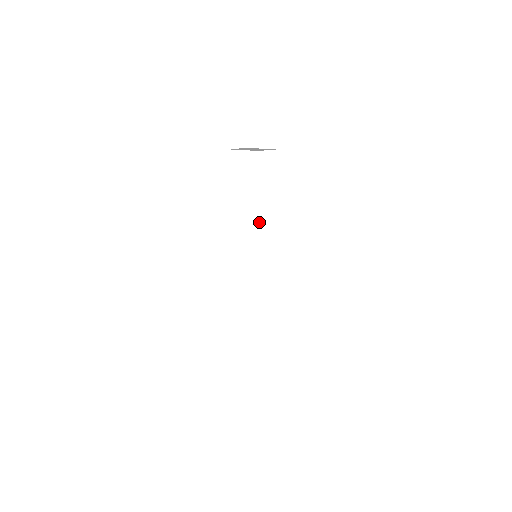
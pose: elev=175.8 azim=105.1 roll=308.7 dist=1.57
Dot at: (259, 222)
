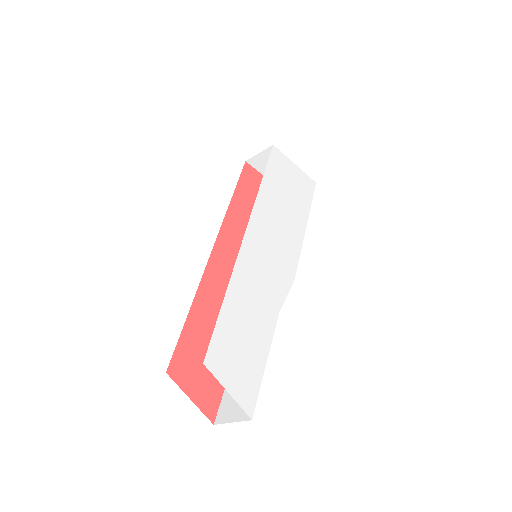
Dot at: occluded
